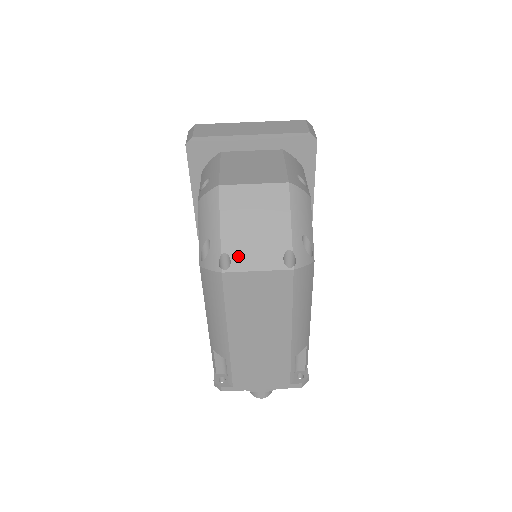
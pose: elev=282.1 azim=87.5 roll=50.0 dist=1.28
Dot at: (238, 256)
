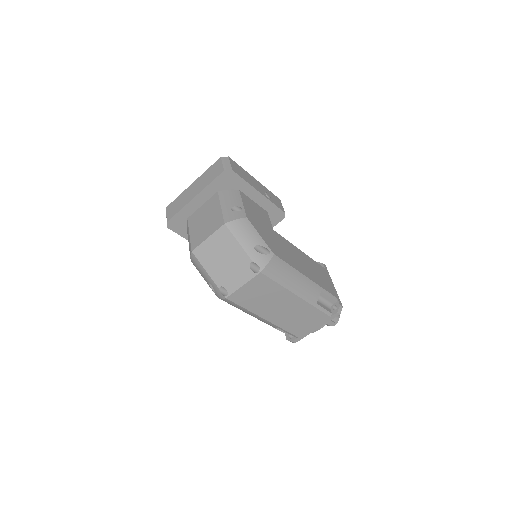
Dot at: (228, 284)
